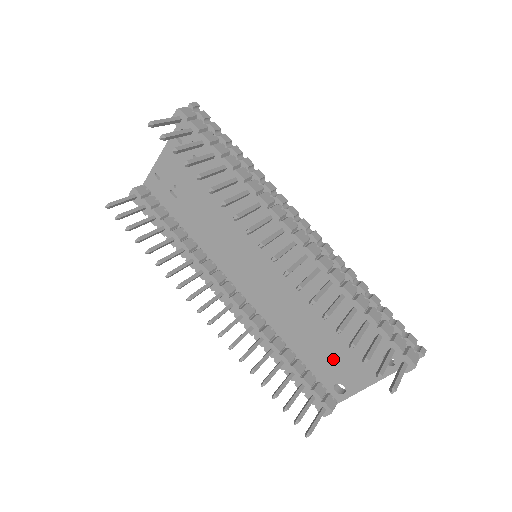
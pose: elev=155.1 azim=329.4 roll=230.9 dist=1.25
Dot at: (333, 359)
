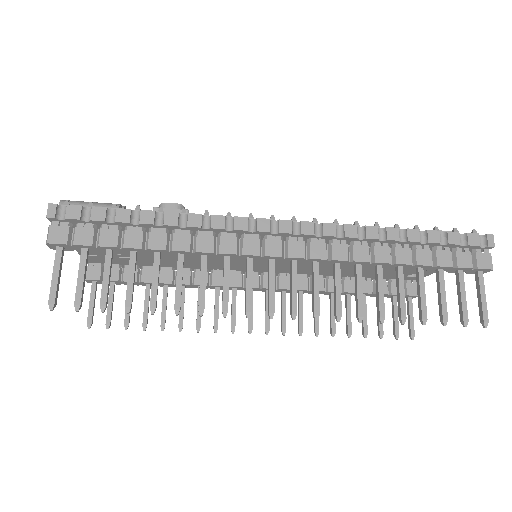
Dot at: (394, 269)
